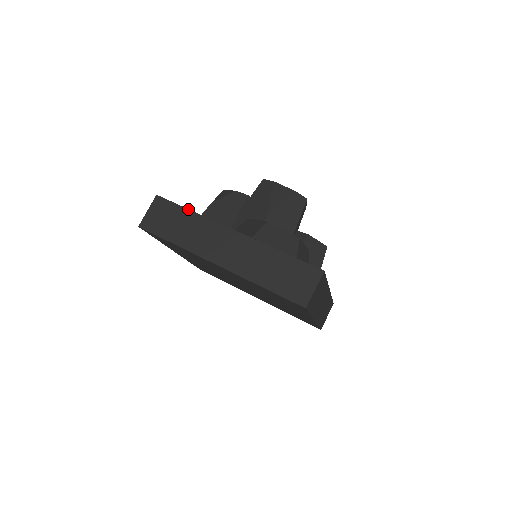
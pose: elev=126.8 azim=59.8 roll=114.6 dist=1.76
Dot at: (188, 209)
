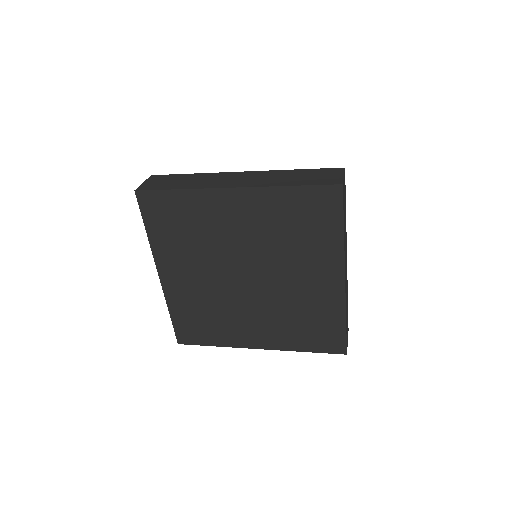
Dot at: (188, 174)
